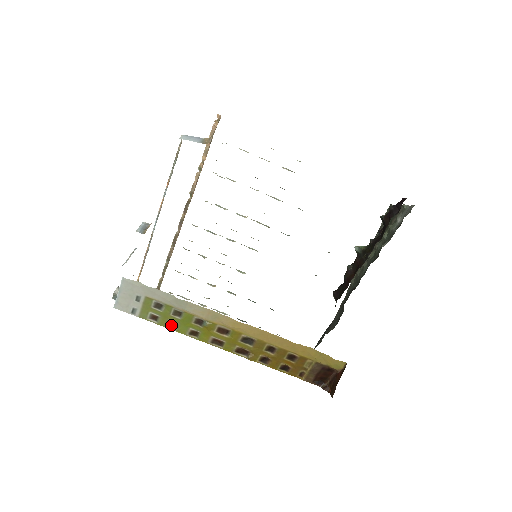
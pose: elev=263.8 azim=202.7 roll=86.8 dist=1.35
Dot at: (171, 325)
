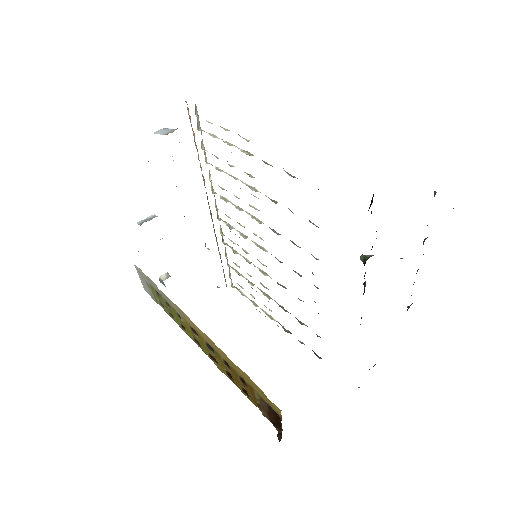
Dot at: (171, 315)
